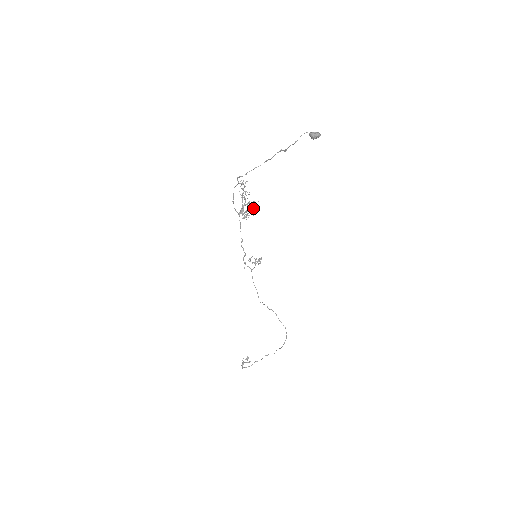
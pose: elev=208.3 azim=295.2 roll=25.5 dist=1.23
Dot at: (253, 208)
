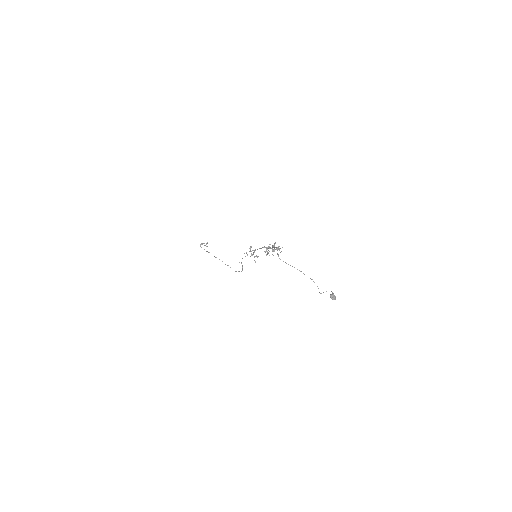
Dot at: occluded
